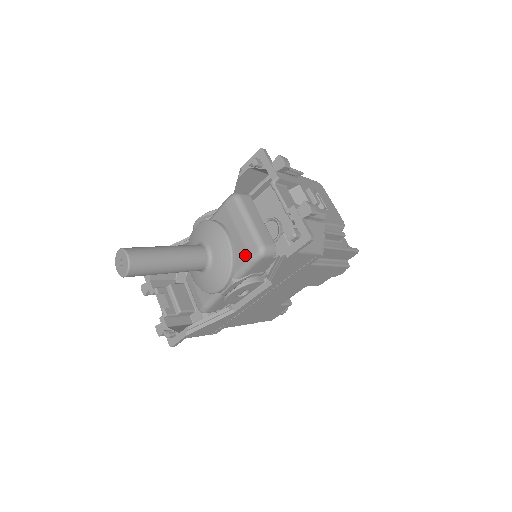
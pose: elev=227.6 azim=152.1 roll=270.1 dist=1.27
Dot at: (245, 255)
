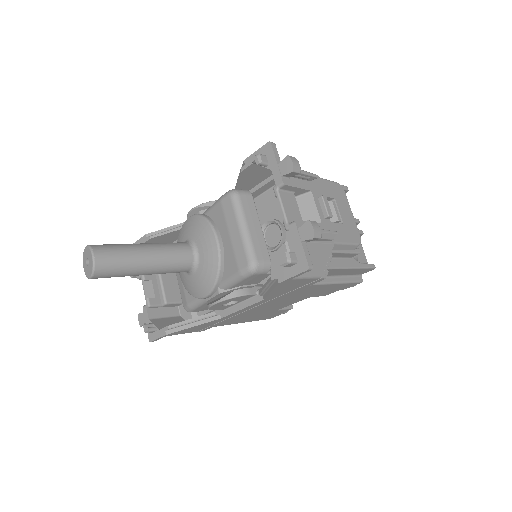
Dot at: (234, 267)
